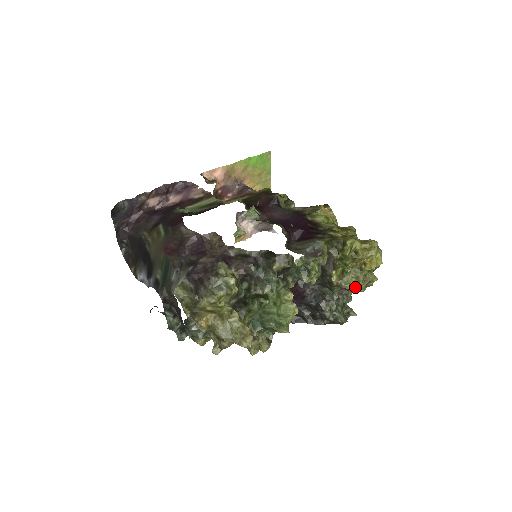
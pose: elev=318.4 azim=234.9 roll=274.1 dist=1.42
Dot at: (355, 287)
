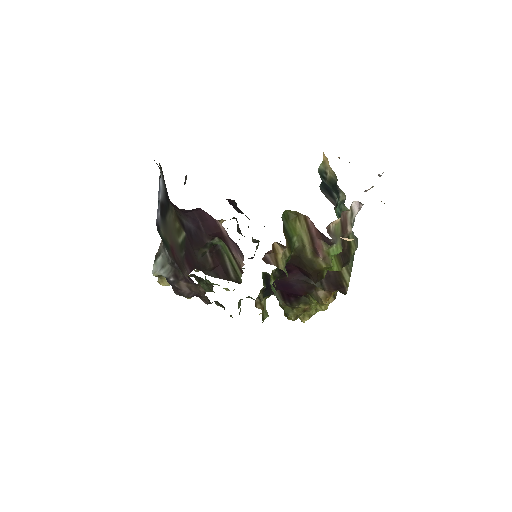
Dot at: occluded
